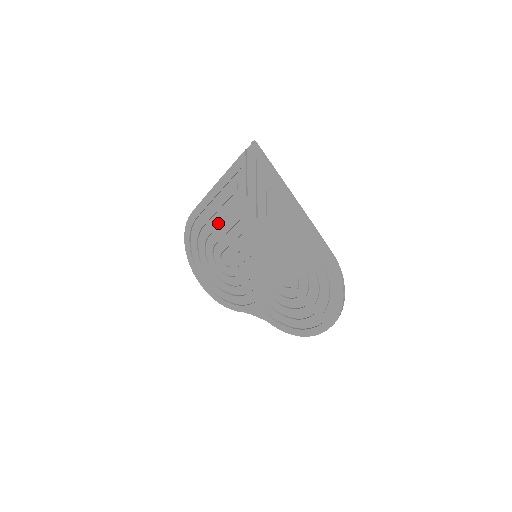
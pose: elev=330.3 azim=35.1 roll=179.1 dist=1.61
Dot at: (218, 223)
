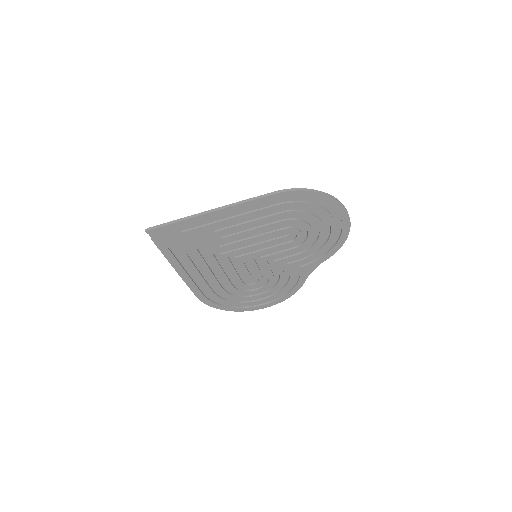
Dot at: (214, 279)
